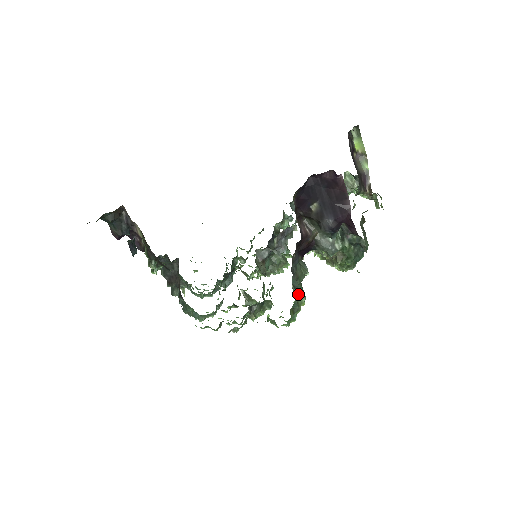
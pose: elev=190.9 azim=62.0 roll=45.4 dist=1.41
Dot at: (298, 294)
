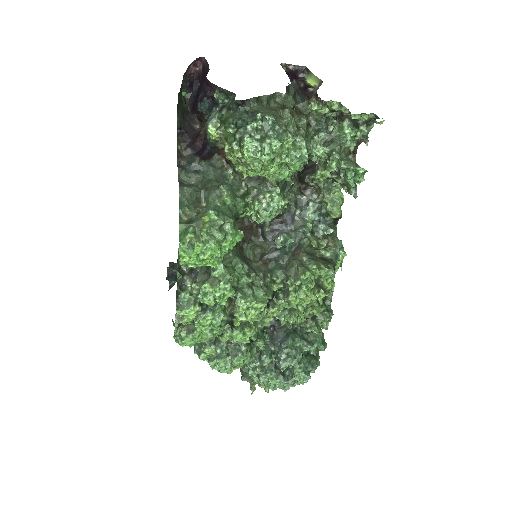
Dot at: (188, 193)
